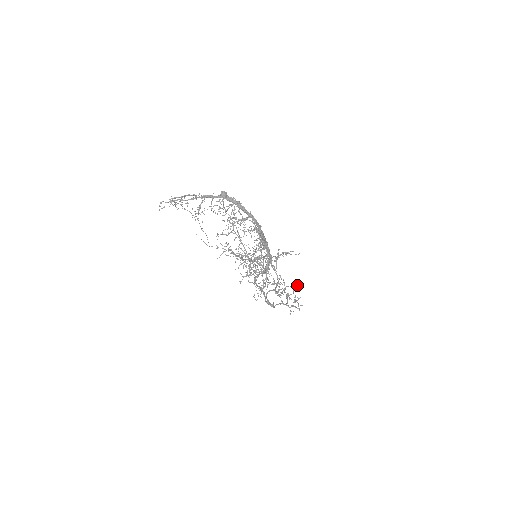
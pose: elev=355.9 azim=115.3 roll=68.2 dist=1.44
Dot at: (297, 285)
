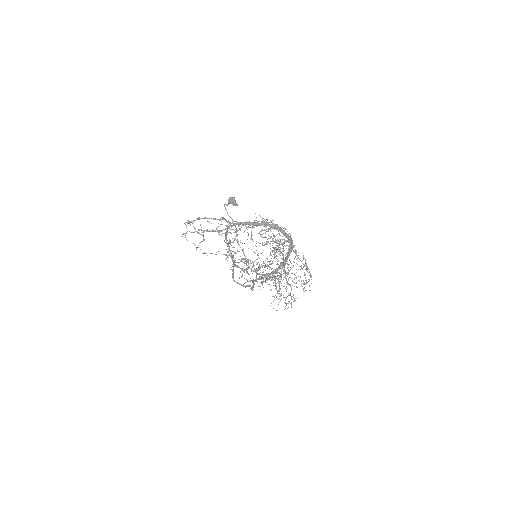
Dot at: occluded
